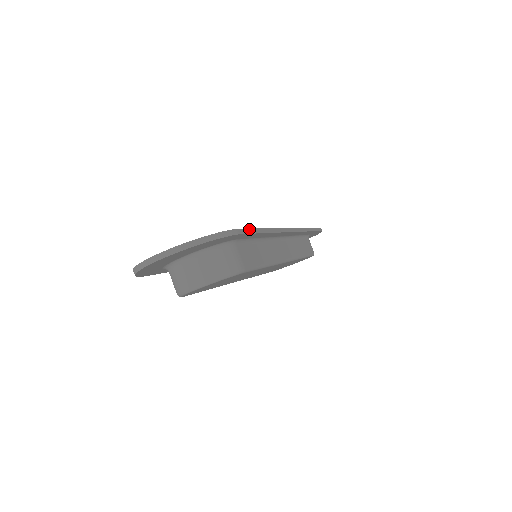
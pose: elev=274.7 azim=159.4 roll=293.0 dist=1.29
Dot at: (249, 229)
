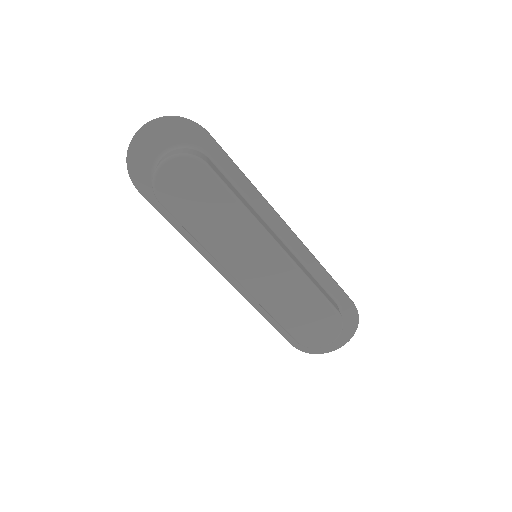
Dot at: (220, 147)
